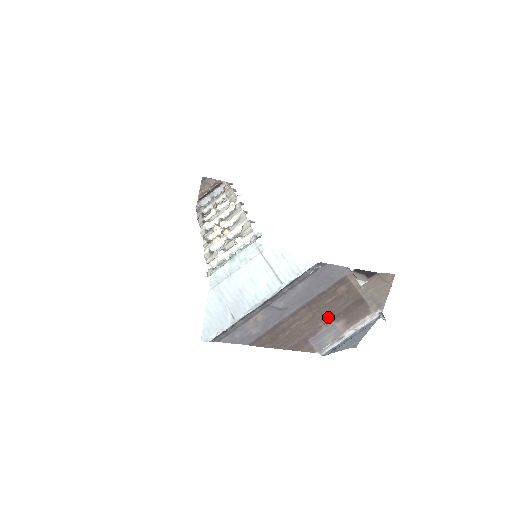
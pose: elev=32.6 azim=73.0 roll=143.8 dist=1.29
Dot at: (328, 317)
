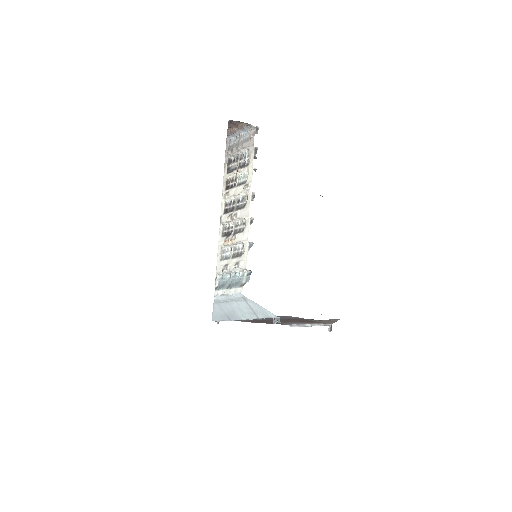
Dot at: occluded
